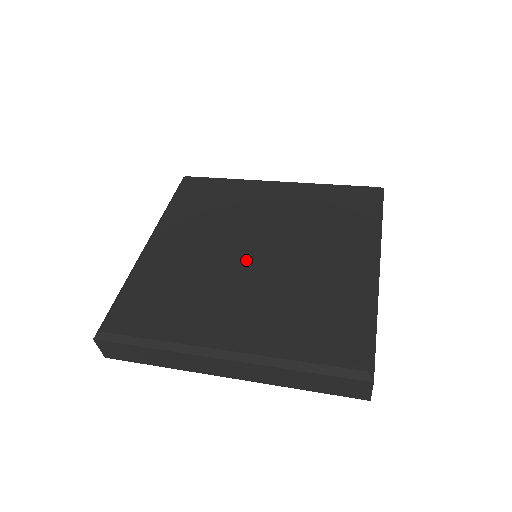
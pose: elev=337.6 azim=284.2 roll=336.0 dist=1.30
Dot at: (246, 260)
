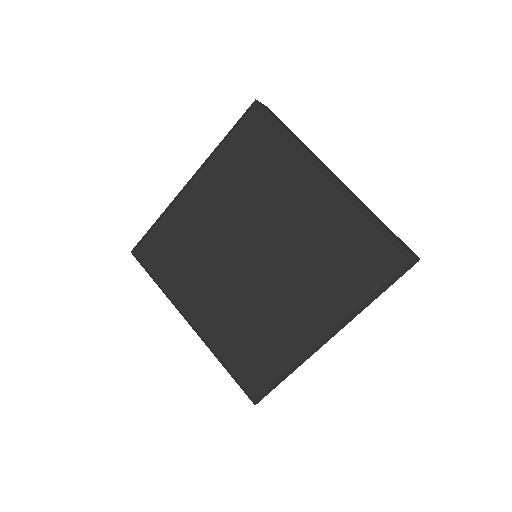
Dot at: (242, 261)
